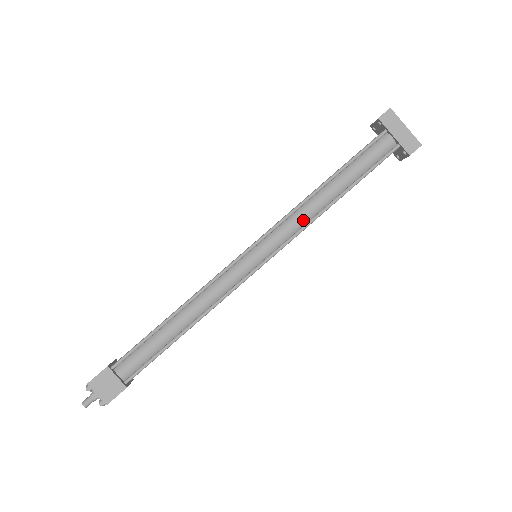
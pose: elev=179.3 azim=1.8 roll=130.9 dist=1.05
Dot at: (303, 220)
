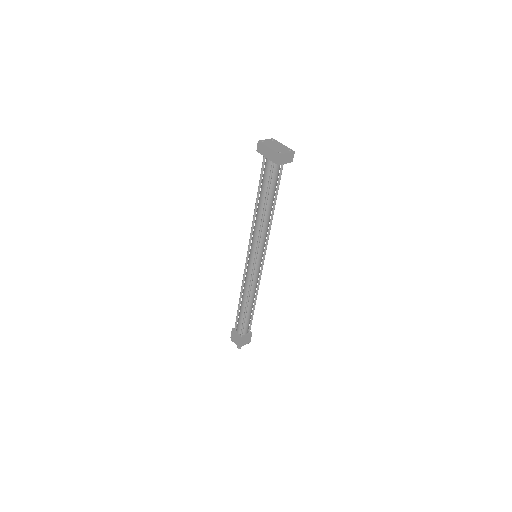
Dot at: (258, 230)
